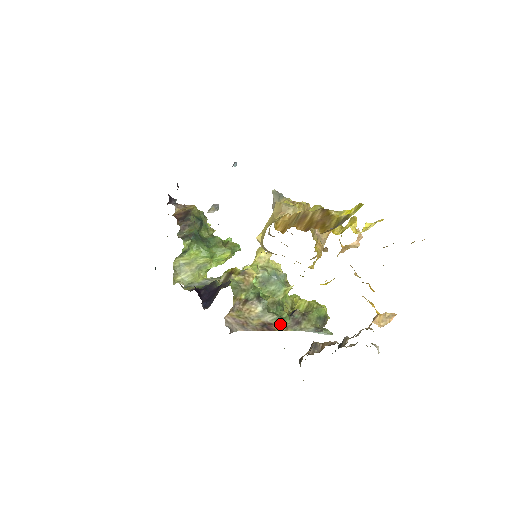
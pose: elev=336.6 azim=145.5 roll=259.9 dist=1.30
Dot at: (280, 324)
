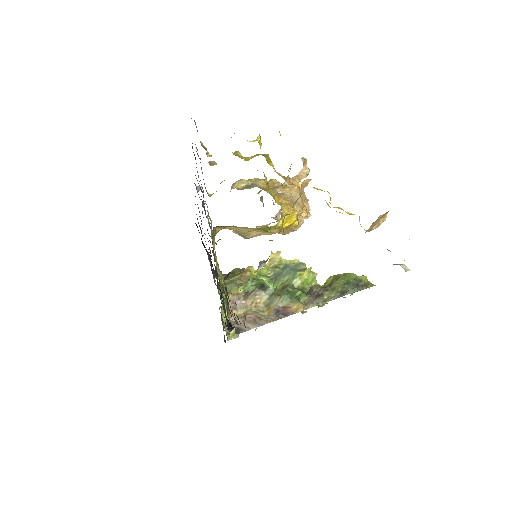
Dot at: (294, 303)
